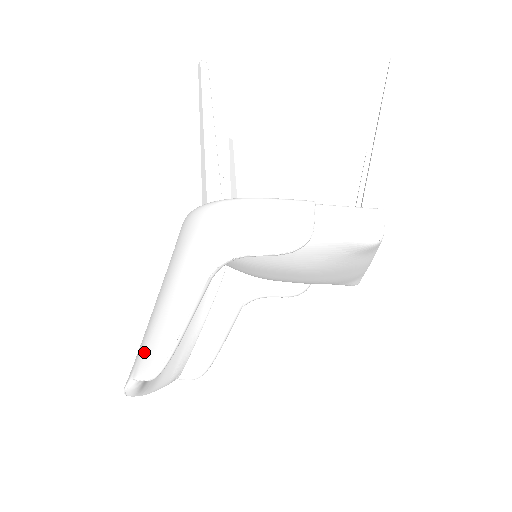
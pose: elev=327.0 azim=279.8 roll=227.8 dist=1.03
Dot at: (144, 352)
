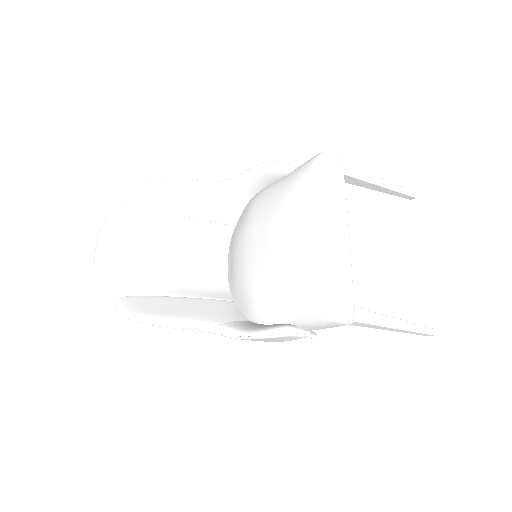
Dot at: occluded
